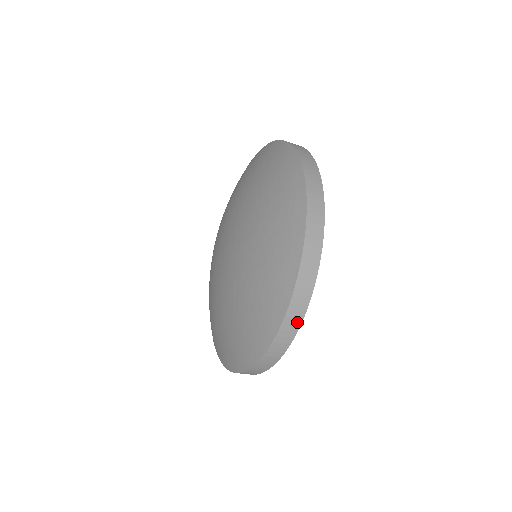
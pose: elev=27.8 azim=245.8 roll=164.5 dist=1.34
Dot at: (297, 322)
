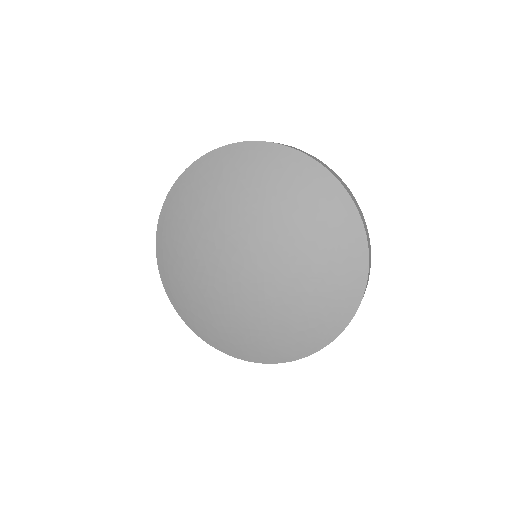
Dot at: occluded
